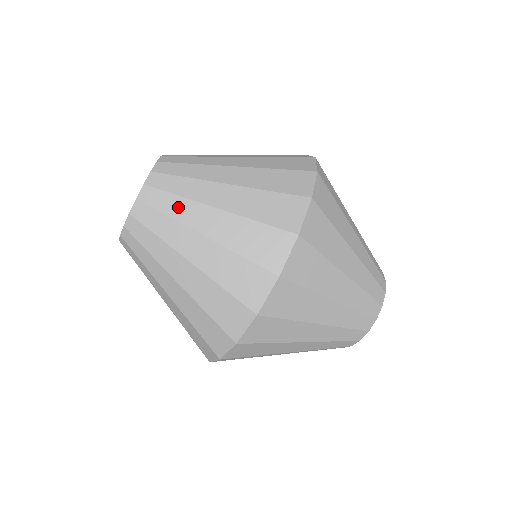
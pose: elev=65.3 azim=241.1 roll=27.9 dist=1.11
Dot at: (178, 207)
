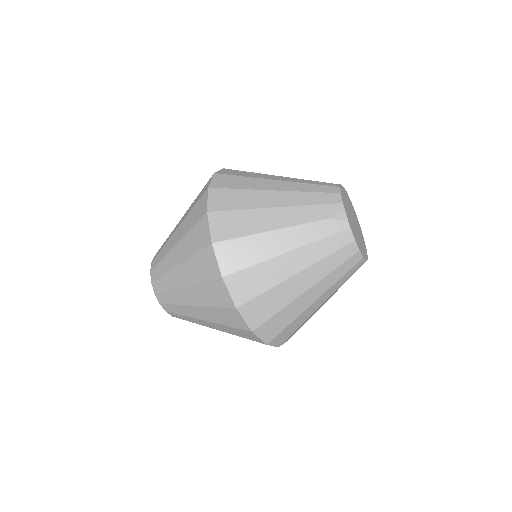
Dot at: occluded
